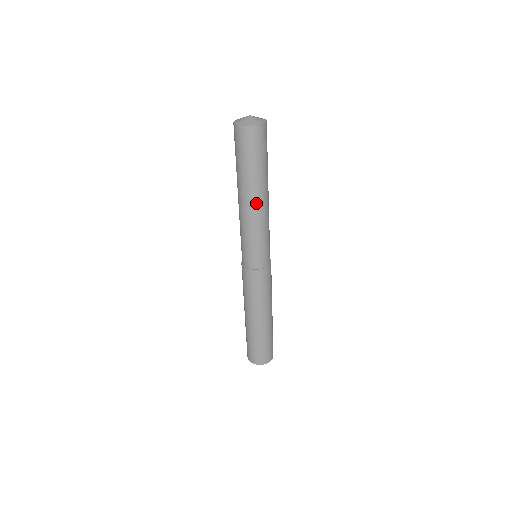
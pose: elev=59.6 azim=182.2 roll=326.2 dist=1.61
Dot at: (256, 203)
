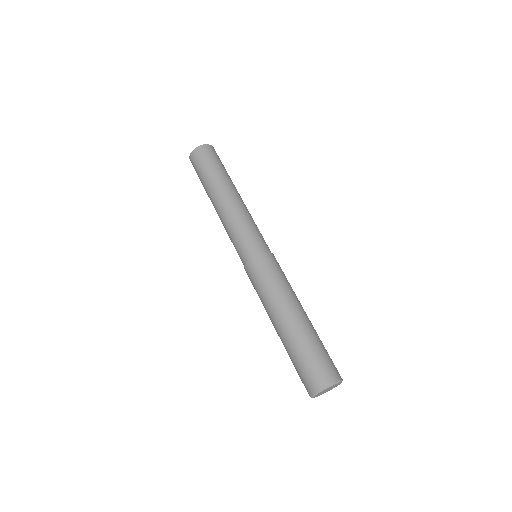
Dot at: (239, 196)
